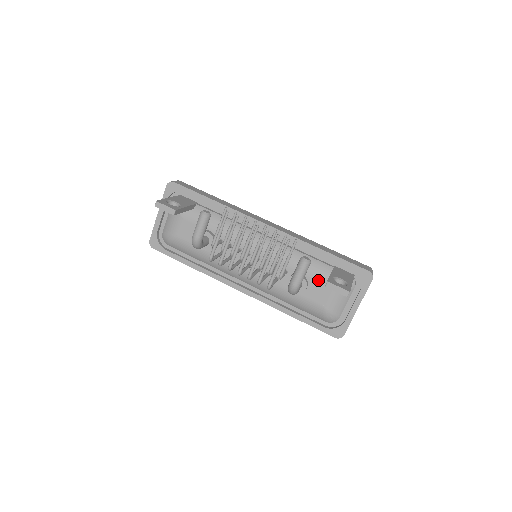
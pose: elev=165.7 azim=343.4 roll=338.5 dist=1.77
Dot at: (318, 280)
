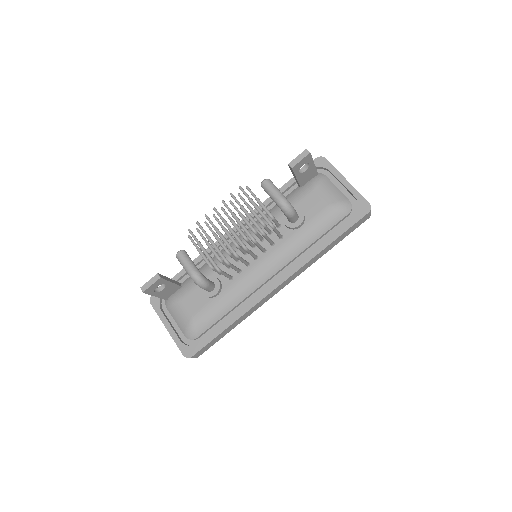
Dot at: (300, 200)
